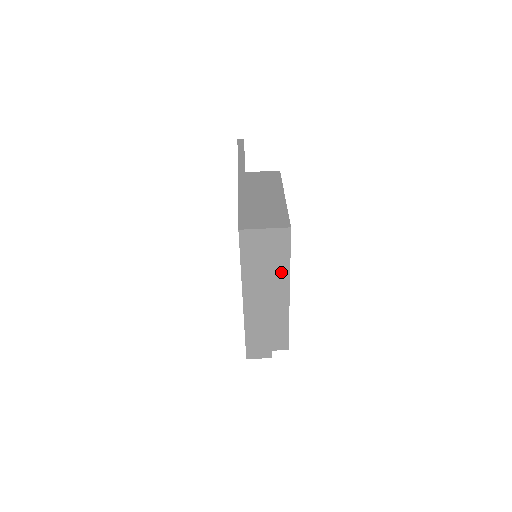
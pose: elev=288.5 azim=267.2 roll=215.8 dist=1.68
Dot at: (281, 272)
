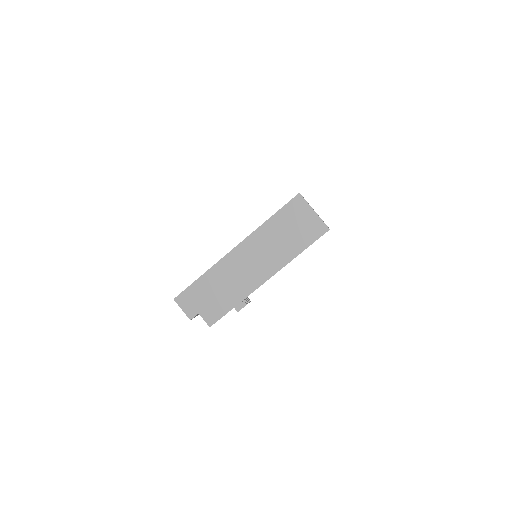
Dot at: (285, 255)
